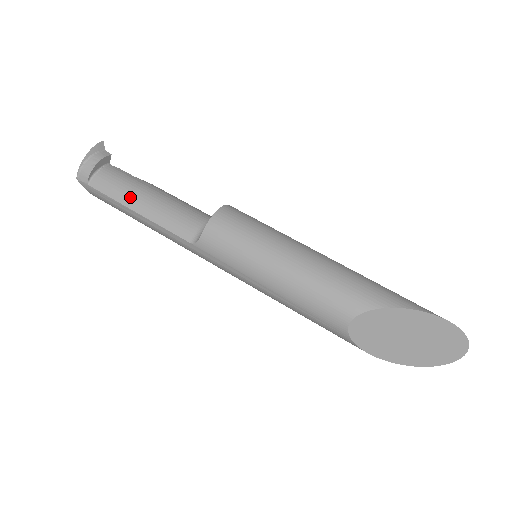
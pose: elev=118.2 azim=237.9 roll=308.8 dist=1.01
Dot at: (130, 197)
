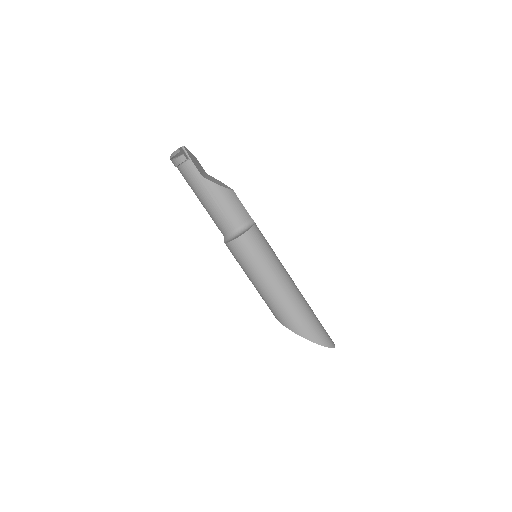
Dot at: (196, 193)
